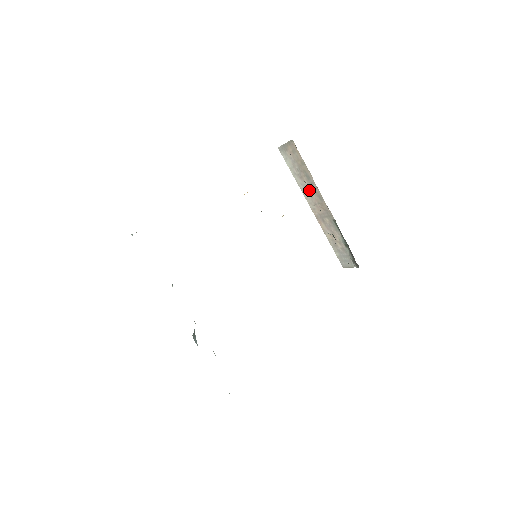
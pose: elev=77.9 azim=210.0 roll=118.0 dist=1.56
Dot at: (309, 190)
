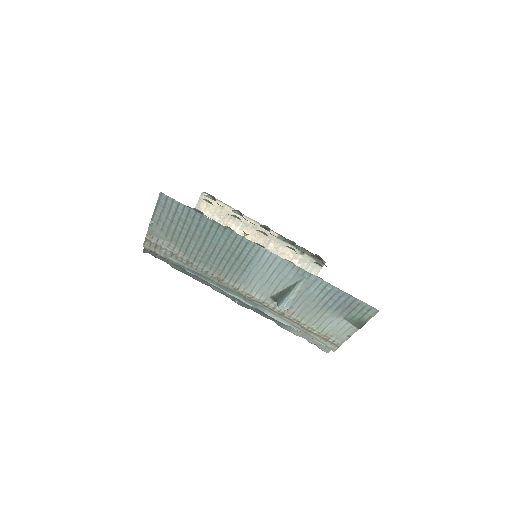
Dot at: (240, 231)
